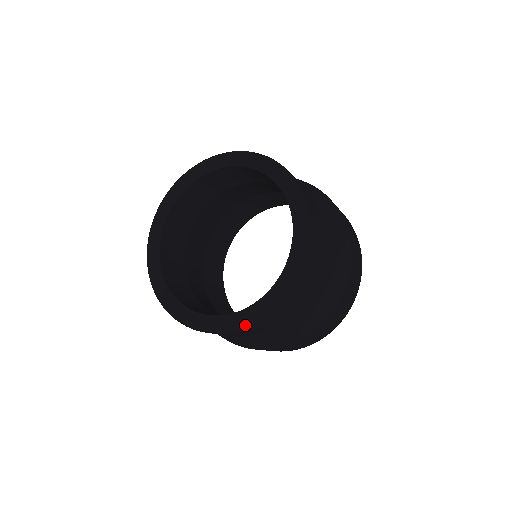
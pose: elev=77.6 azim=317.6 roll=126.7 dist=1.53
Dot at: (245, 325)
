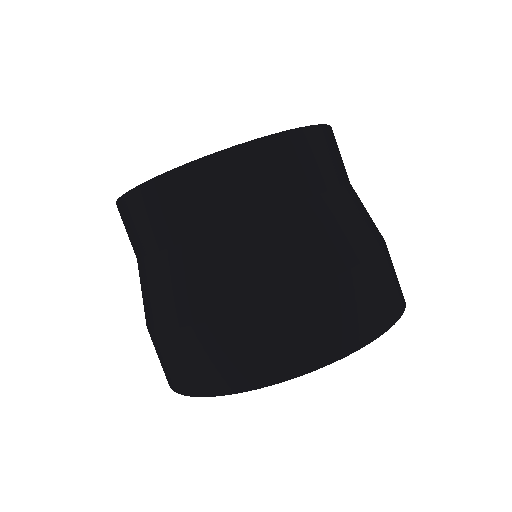
Dot at: (166, 172)
